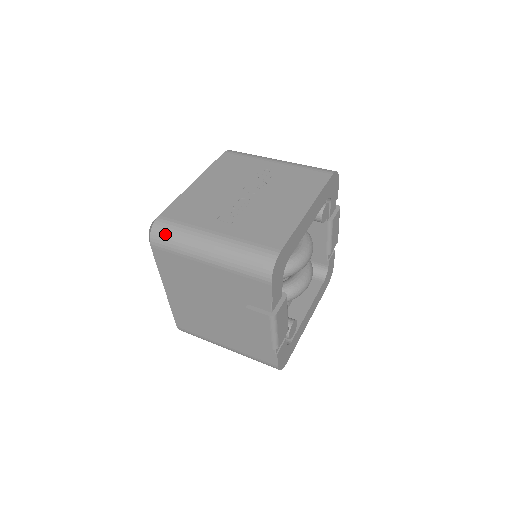
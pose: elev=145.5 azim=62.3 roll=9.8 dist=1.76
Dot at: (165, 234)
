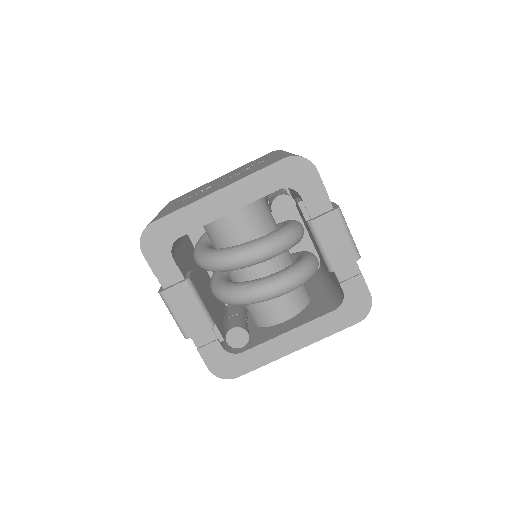
Dot at: occluded
